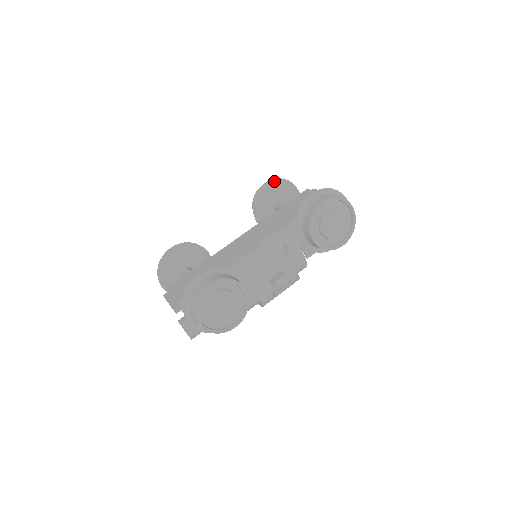
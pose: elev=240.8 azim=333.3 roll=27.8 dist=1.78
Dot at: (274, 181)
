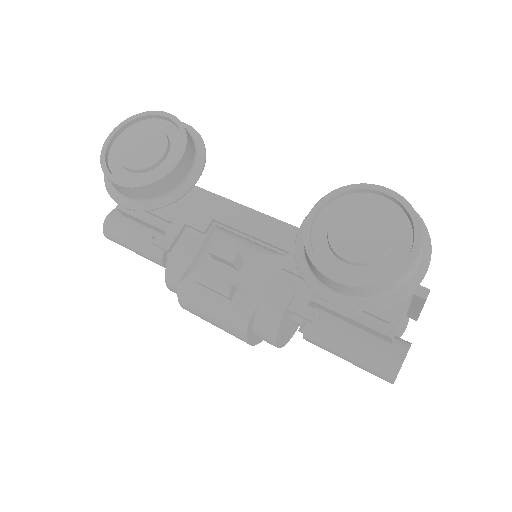
Dot at: occluded
